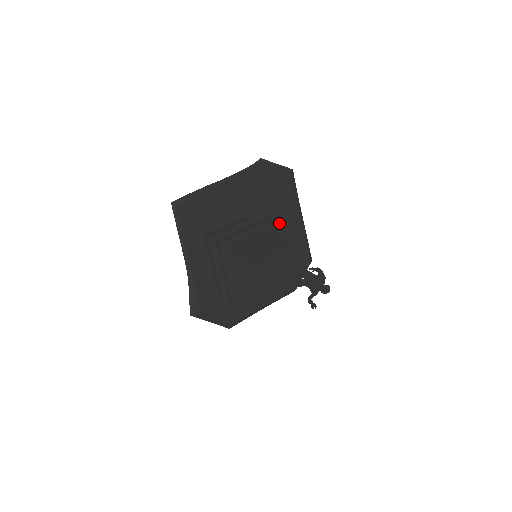
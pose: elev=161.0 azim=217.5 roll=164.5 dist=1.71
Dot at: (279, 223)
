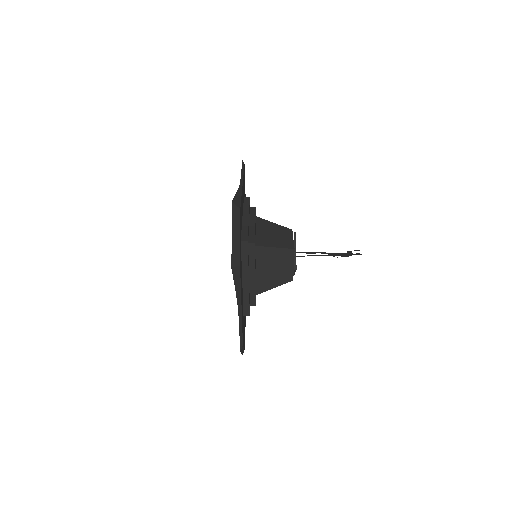
Dot at: occluded
